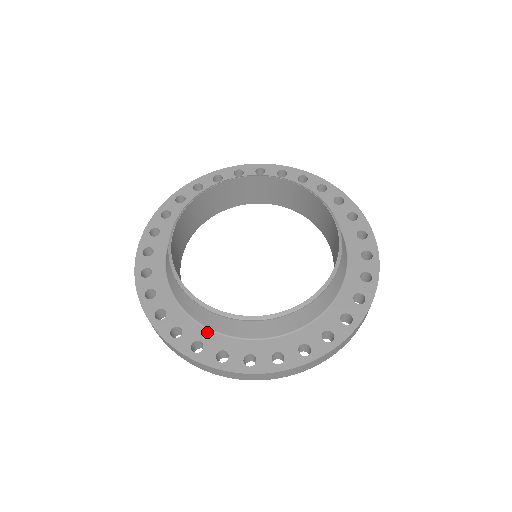
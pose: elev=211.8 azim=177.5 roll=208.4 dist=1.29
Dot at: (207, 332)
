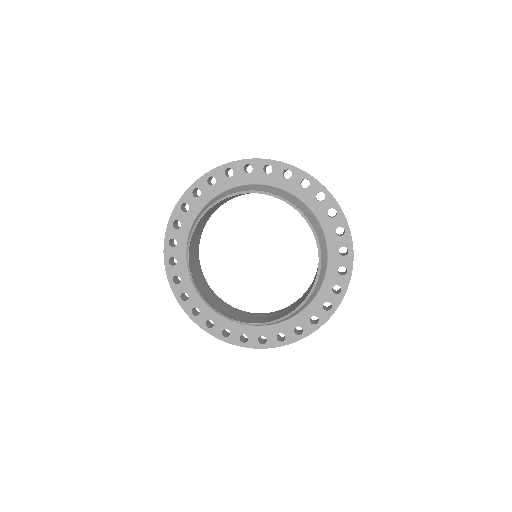
Dot at: (278, 326)
